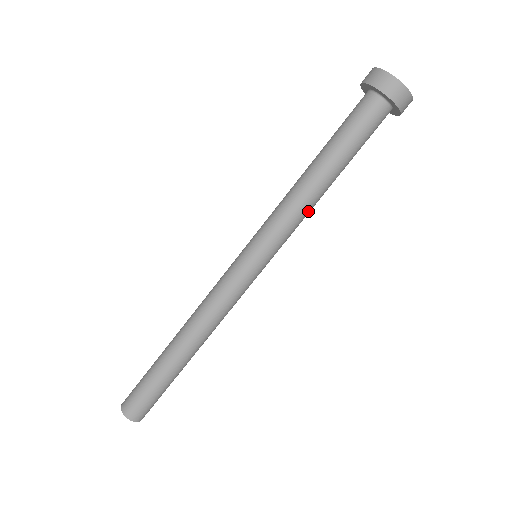
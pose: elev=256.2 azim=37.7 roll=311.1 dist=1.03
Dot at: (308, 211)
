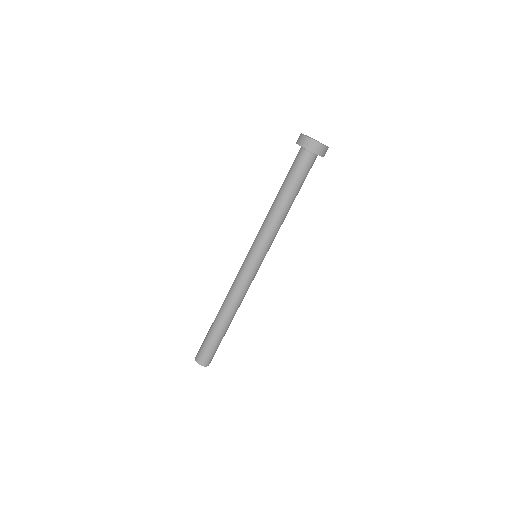
Dot at: occluded
